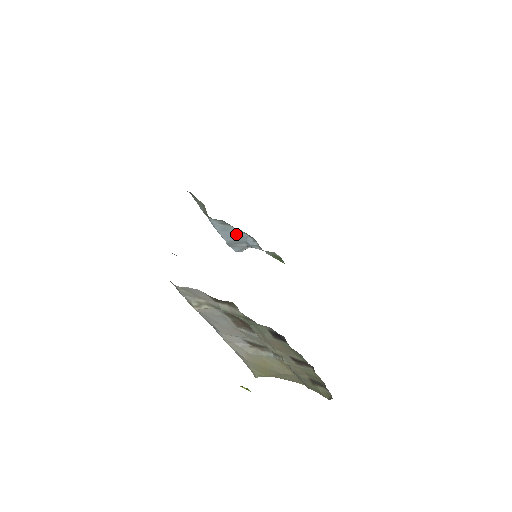
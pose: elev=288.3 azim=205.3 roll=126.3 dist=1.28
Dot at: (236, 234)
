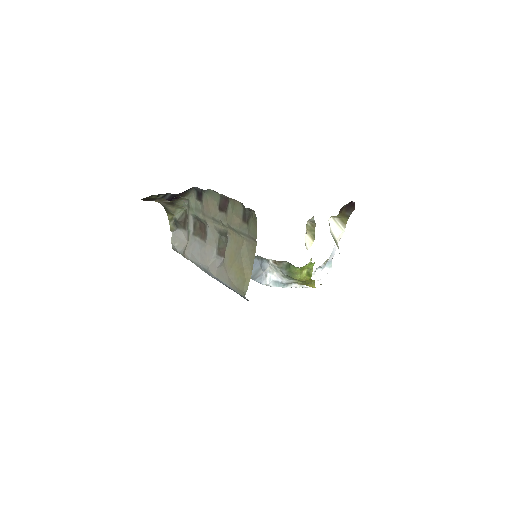
Dot at: occluded
